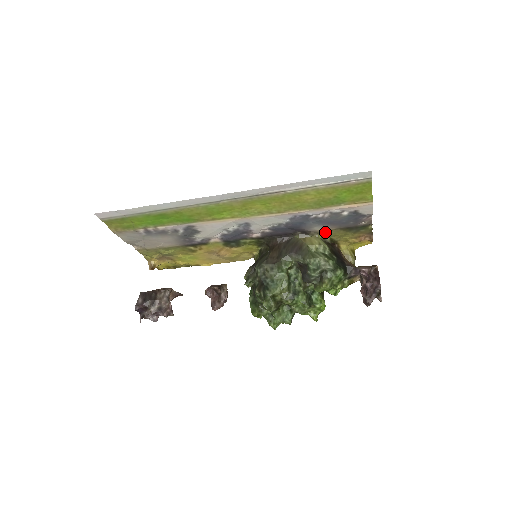
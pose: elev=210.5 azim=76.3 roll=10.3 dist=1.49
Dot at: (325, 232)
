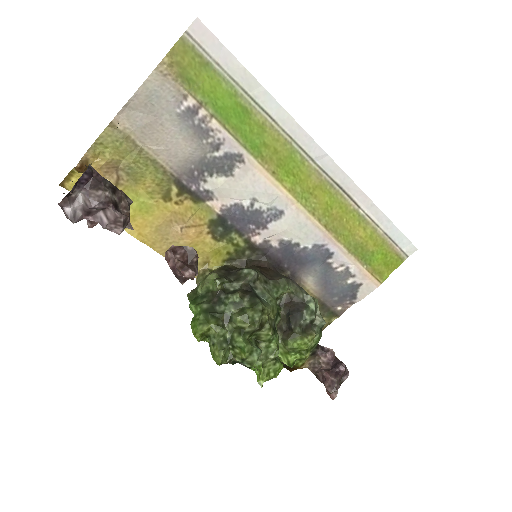
Dot at: occluded
